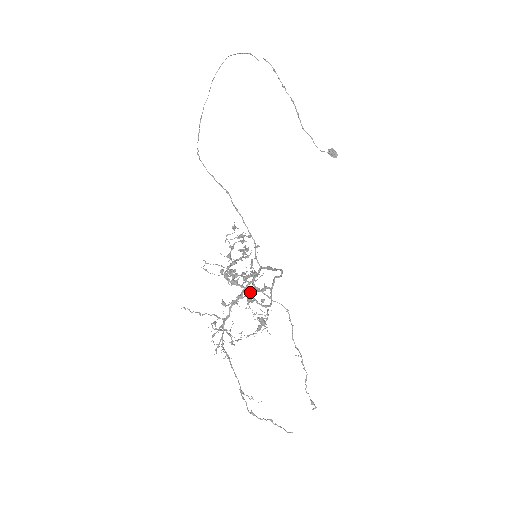
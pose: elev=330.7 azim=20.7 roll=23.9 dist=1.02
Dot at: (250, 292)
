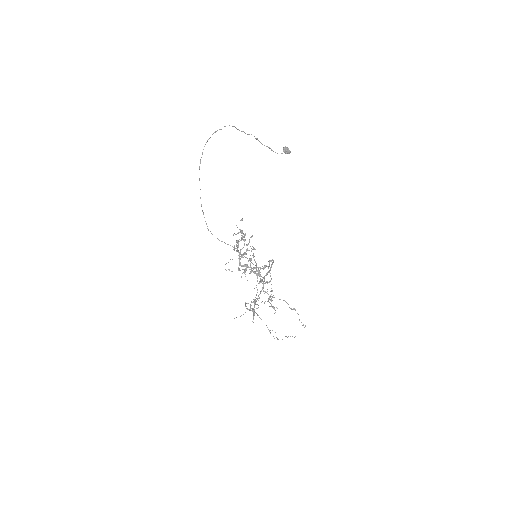
Dot at: (259, 281)
